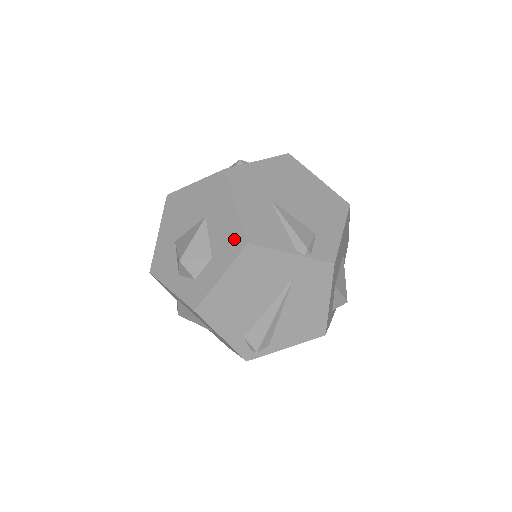
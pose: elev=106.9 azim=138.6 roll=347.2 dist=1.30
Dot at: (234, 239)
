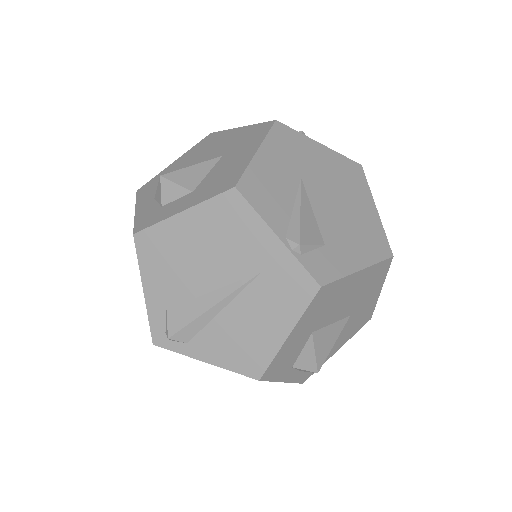
Dot at: (227, 180)
